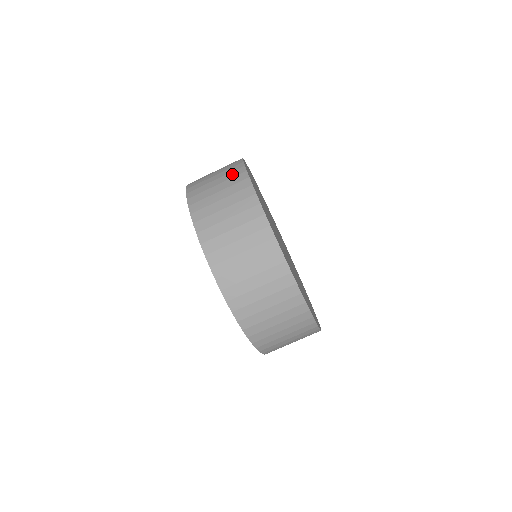
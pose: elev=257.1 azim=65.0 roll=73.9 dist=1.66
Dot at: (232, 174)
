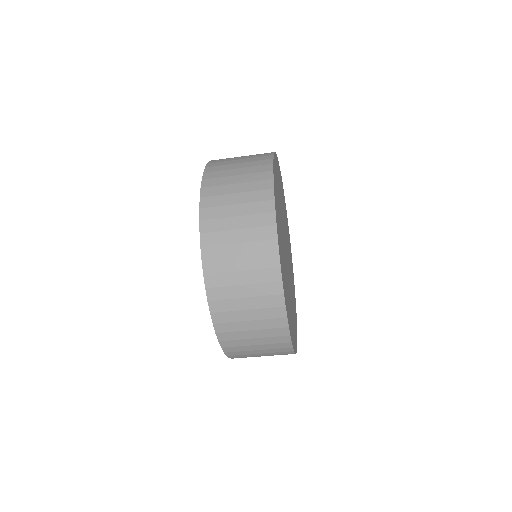
Dot at: (267, 302)
